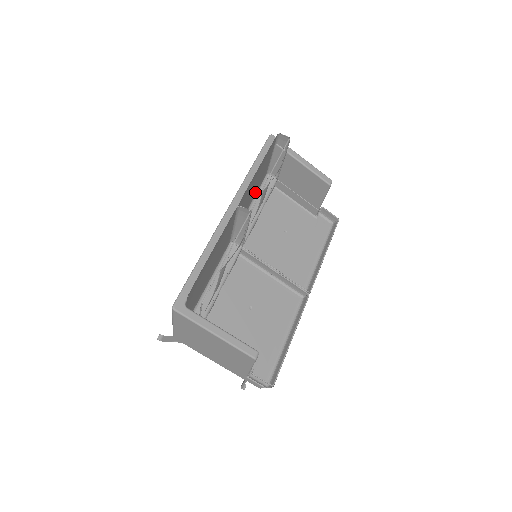
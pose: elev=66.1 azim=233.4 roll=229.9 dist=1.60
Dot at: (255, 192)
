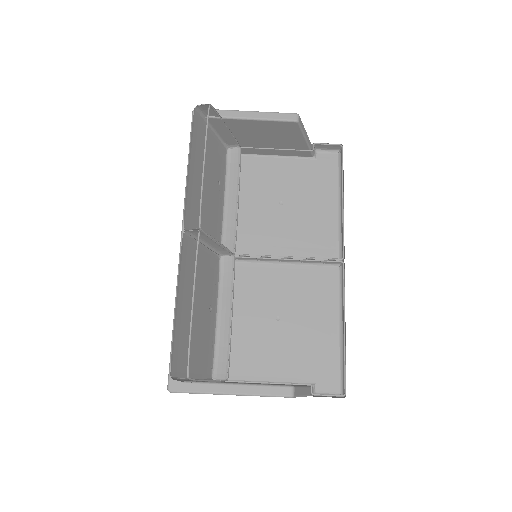
Dot at: (221, 181)
